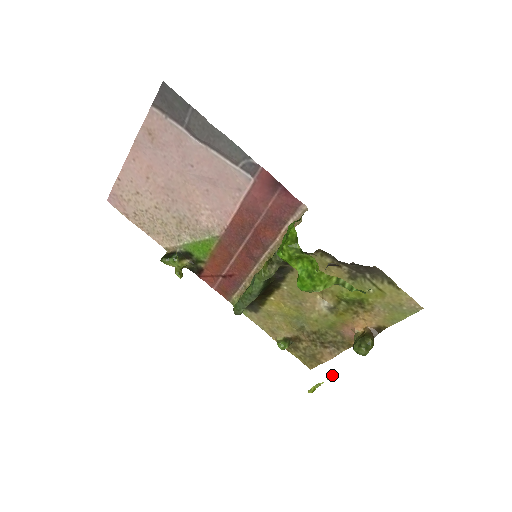
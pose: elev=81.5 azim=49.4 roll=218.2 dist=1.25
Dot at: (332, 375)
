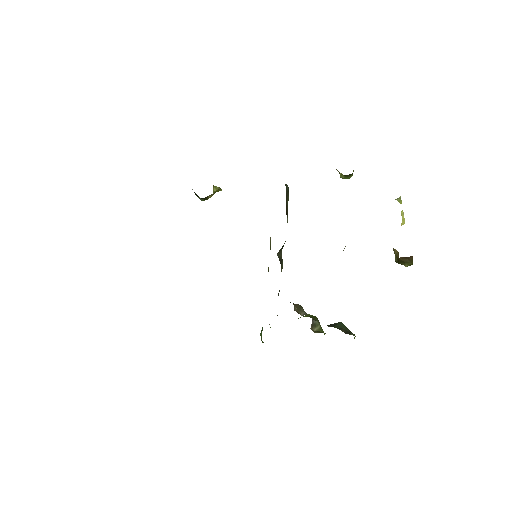
Dot at: (402, 220)
